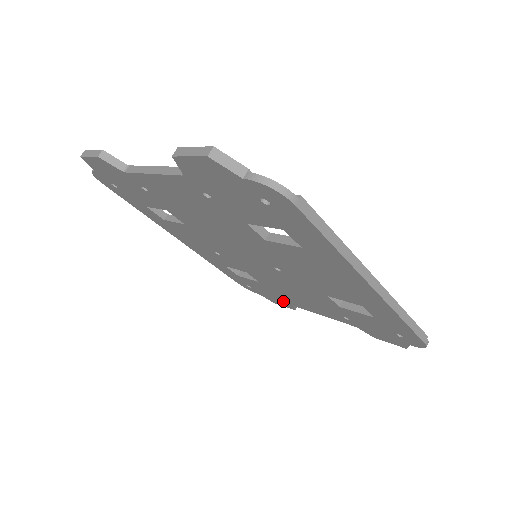
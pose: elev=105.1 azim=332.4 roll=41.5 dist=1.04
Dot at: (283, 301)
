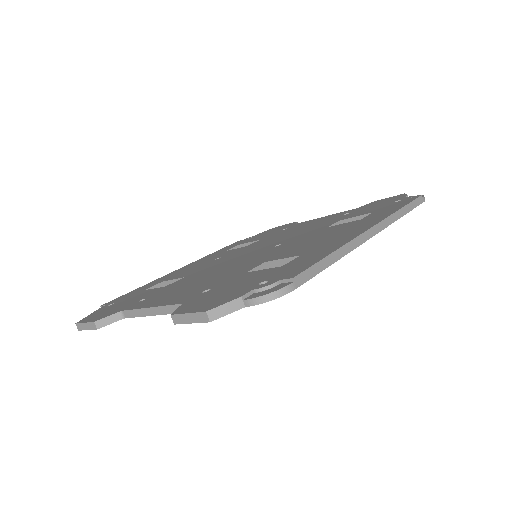
Dot at: occluded
